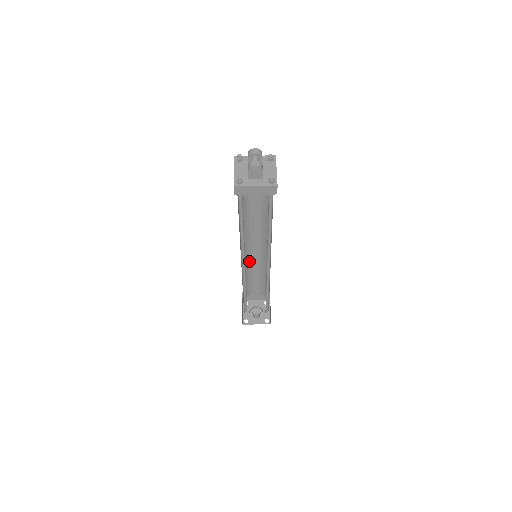
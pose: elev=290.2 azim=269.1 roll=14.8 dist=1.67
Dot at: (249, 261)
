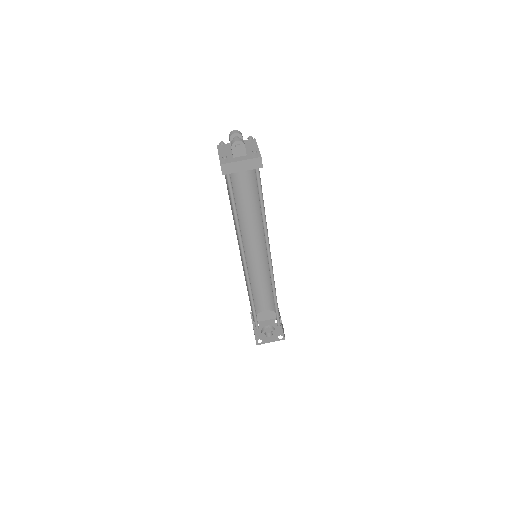
Dot at: (251, 269)
